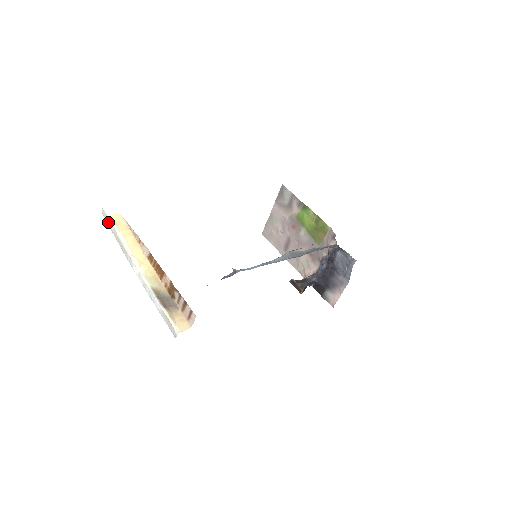
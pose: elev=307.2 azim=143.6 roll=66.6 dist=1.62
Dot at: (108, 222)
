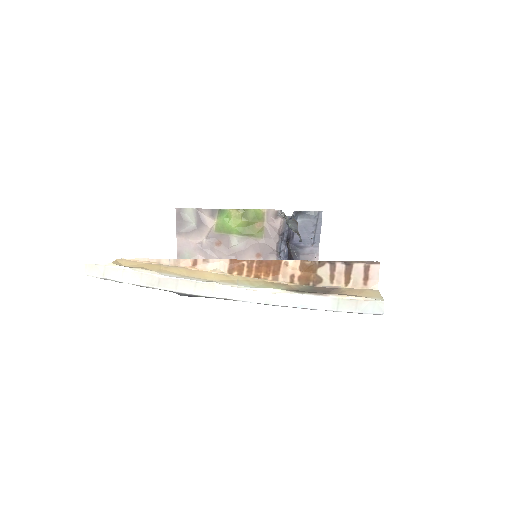
Dot at: (116, 276)
